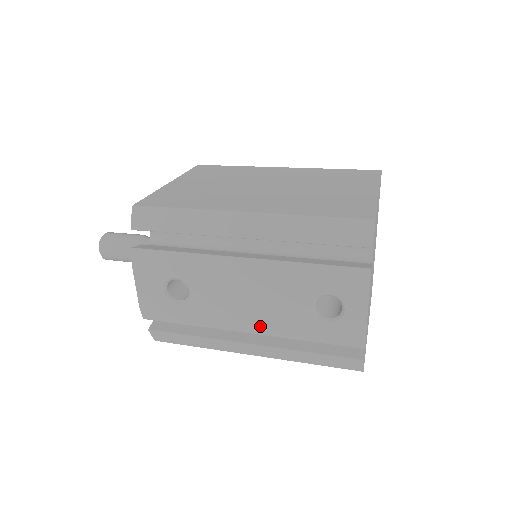
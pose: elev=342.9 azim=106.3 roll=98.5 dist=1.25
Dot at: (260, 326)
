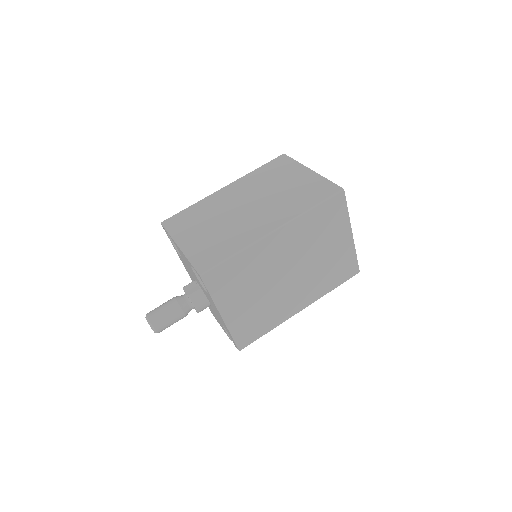
Dot at: occluded
